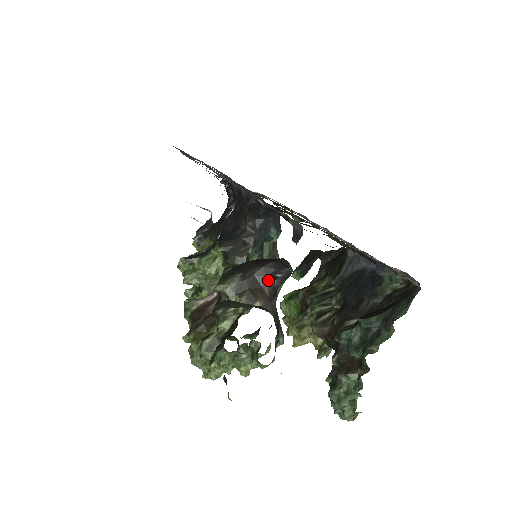
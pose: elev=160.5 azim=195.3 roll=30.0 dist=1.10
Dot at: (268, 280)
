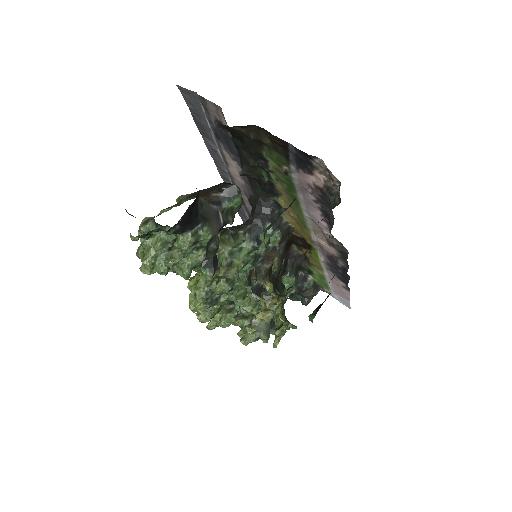
Dot at: (215, 192)
